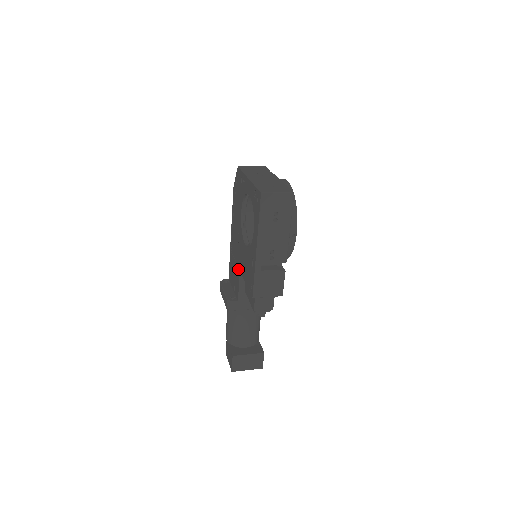
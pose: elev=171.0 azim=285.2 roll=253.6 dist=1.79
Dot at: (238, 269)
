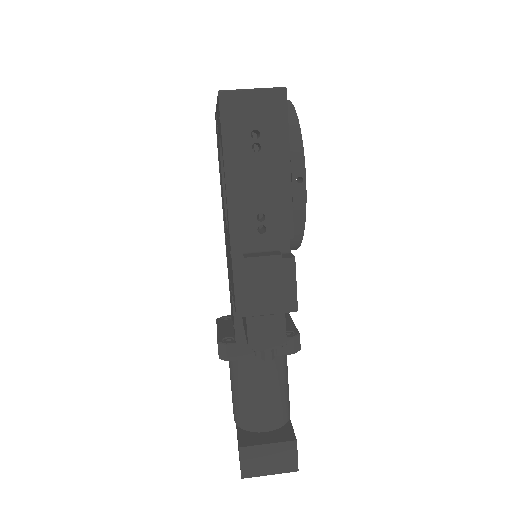
Dot at: (230, 284)
